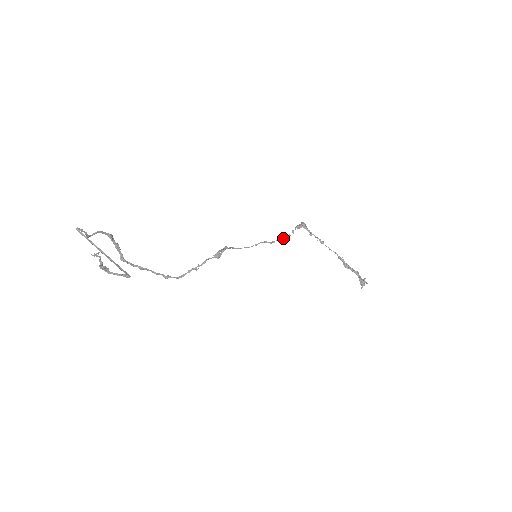
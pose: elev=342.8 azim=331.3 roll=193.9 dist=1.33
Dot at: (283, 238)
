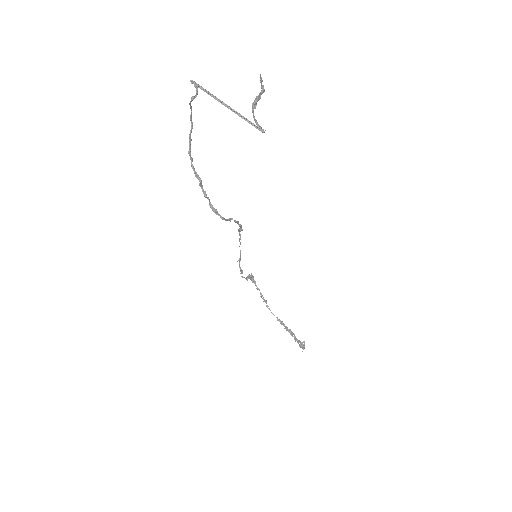
Dot at: (244, 277)
